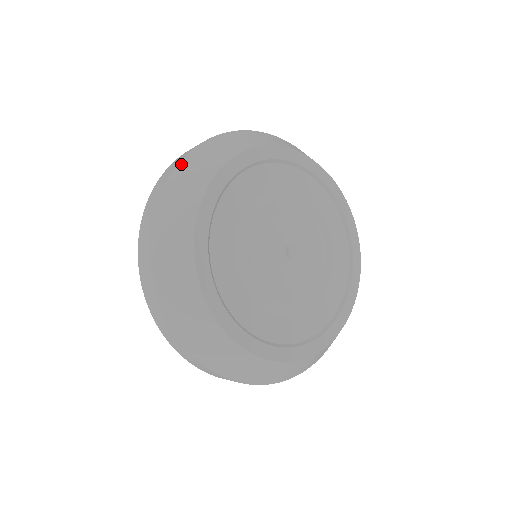
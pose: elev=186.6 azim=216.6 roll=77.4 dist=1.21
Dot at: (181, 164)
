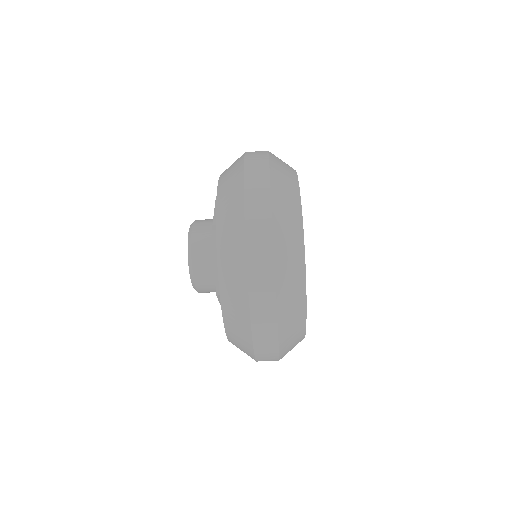
Dot at: occluded
